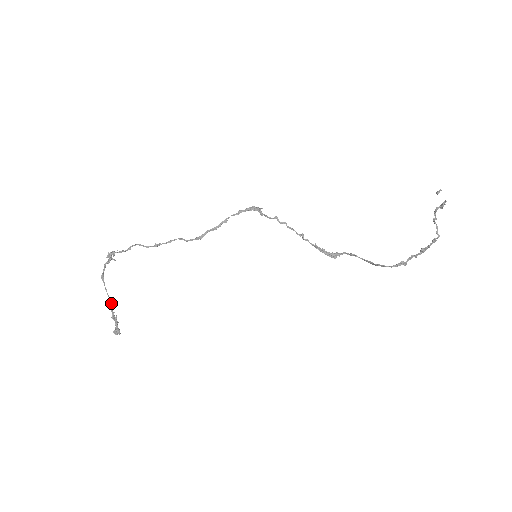
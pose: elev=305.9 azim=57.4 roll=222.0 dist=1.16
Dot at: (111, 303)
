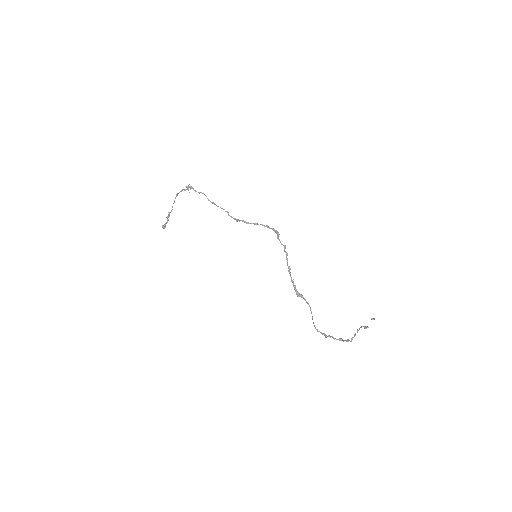
Dot at: occluded
